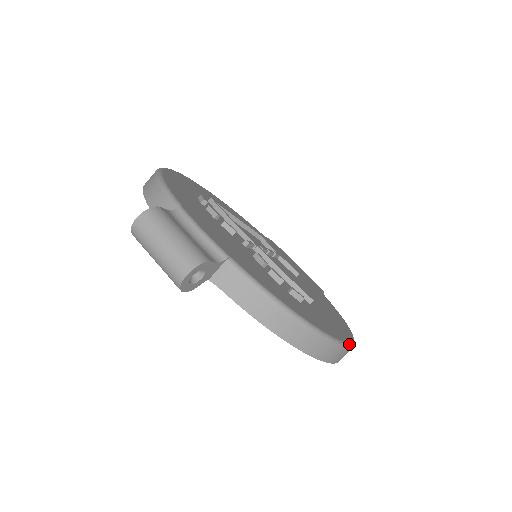
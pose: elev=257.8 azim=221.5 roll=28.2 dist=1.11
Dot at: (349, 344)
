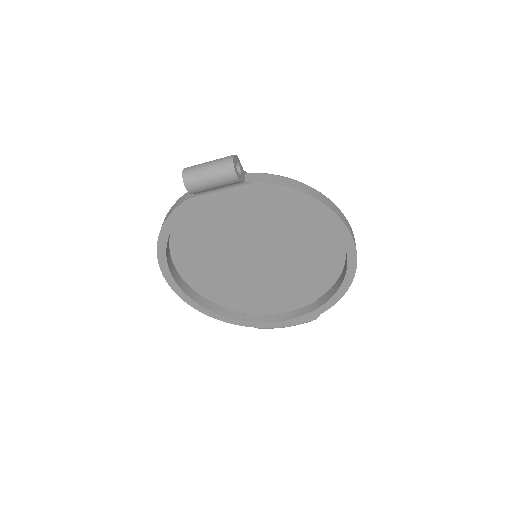
Dot at: occluded
